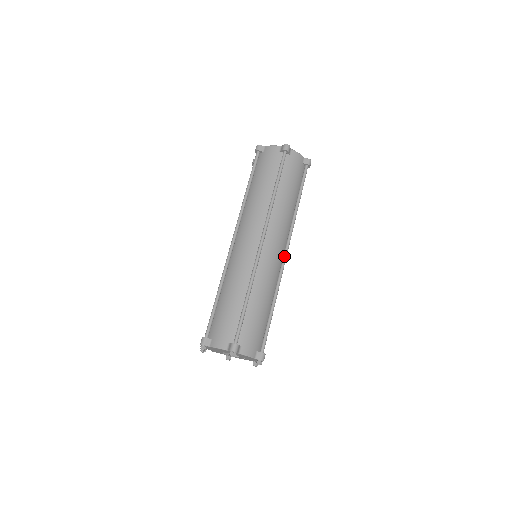
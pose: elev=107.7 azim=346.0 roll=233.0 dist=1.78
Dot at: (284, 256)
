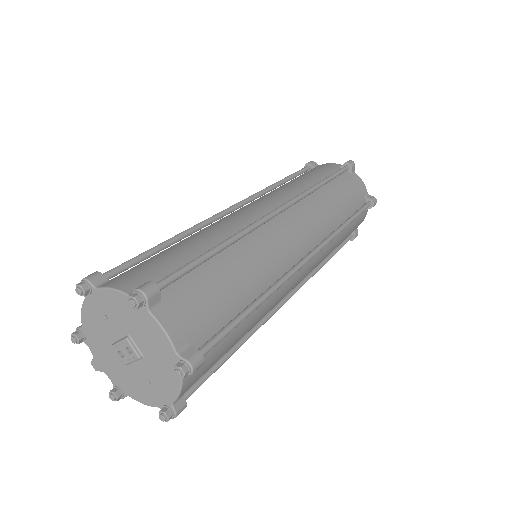
Dot at: (306, 256)
